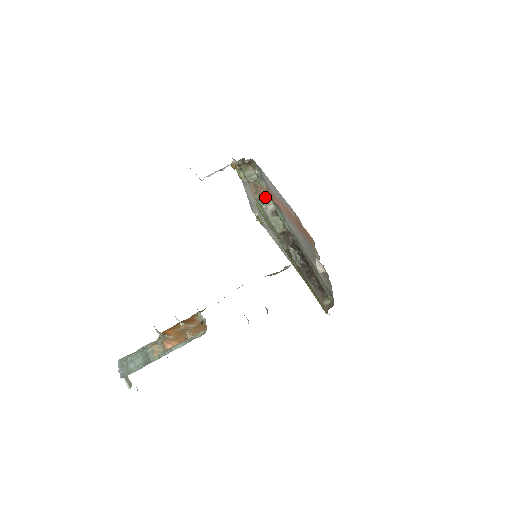
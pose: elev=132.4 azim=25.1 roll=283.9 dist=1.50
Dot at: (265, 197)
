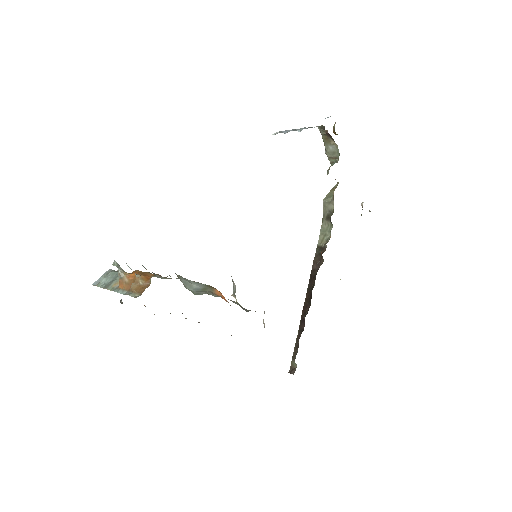
Dot at: occluded
